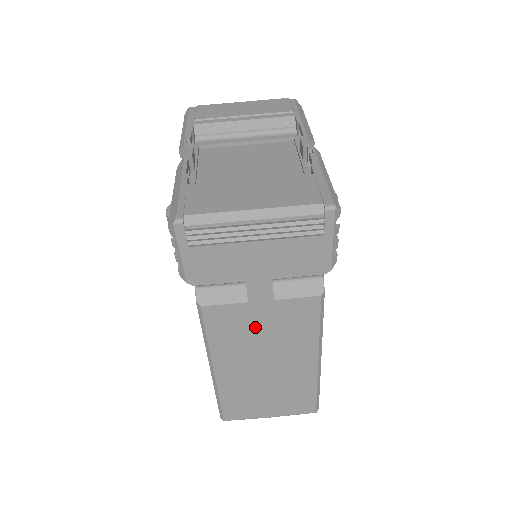
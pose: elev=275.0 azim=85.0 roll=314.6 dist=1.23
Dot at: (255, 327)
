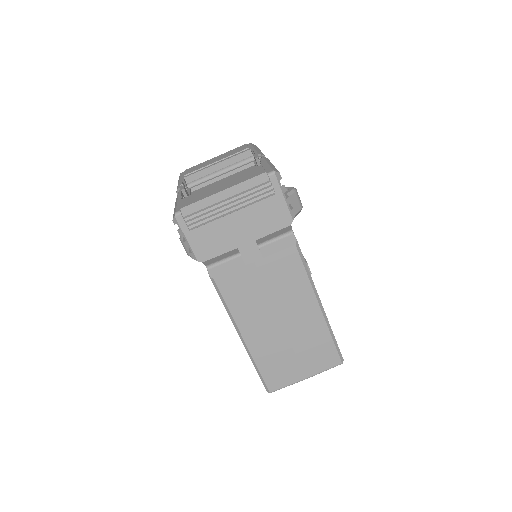
Dot at: (259, 287)
